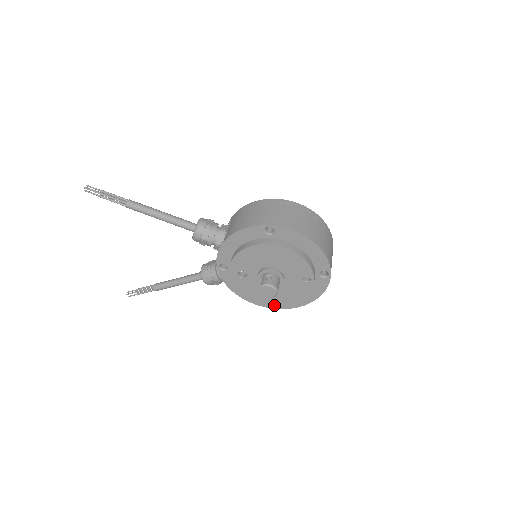
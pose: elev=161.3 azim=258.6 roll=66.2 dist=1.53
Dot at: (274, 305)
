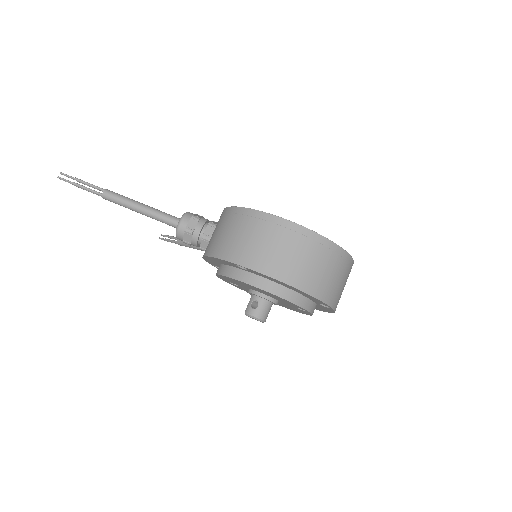
Dot at: occluded
